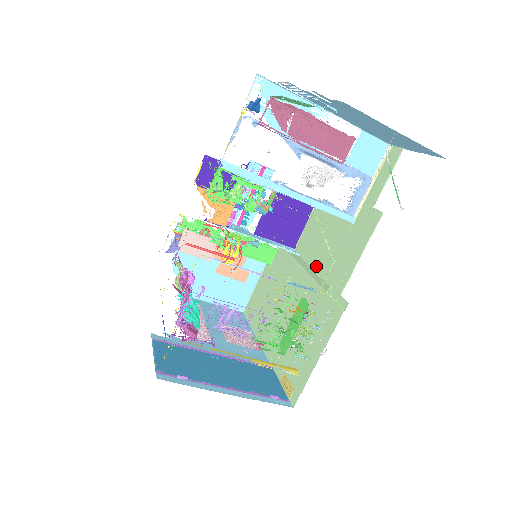
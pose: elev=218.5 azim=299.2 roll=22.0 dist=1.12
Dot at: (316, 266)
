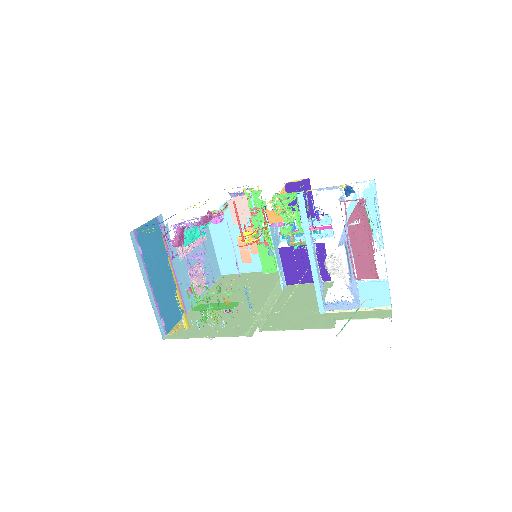
Dot at: (277, 306)
